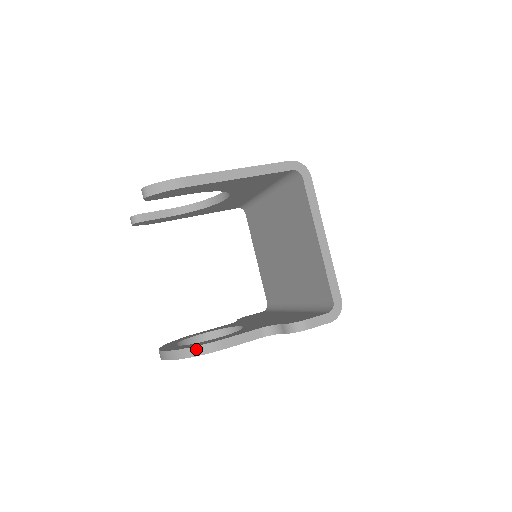
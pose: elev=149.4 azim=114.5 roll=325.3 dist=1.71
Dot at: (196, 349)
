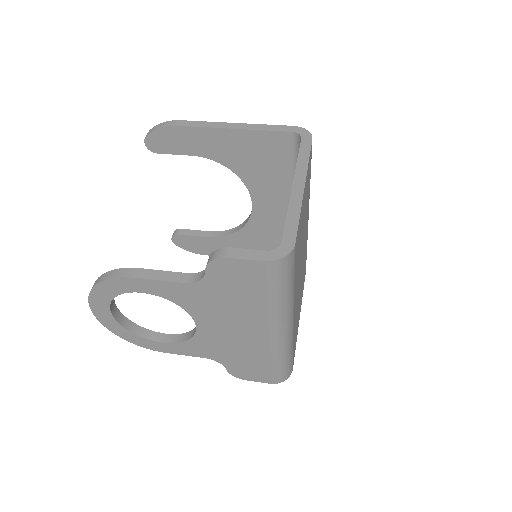
Dot at: (109, 273)
